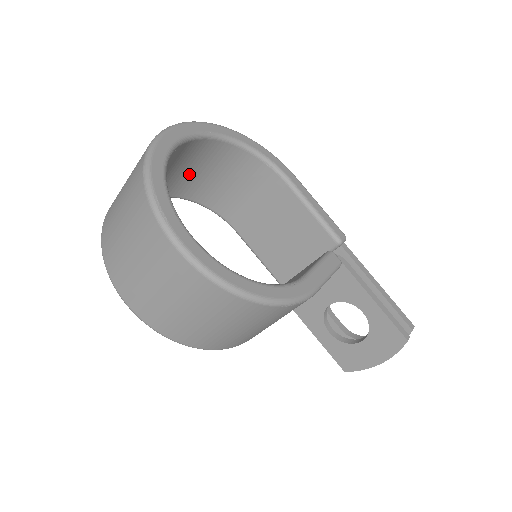
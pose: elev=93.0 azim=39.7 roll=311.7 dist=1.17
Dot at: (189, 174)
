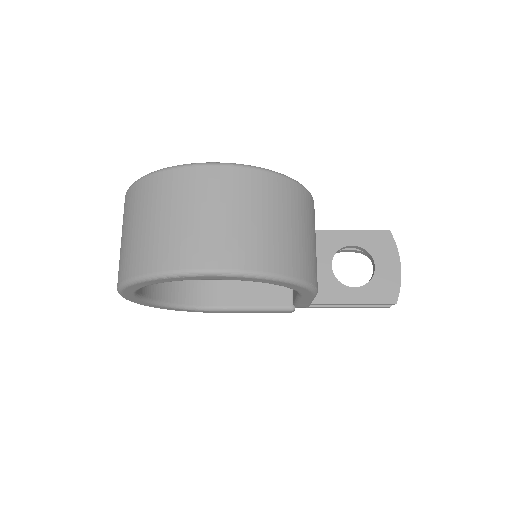
Dot at: occluded
